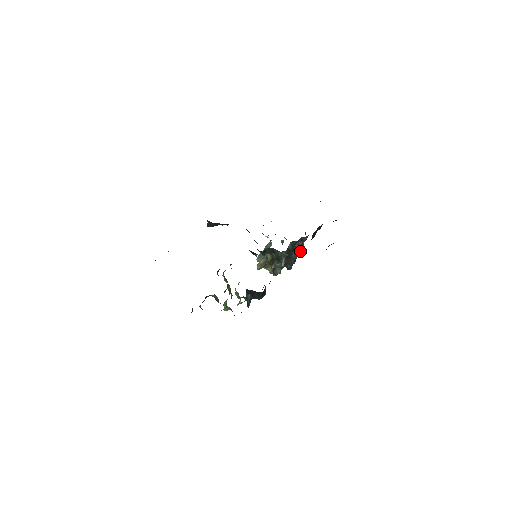
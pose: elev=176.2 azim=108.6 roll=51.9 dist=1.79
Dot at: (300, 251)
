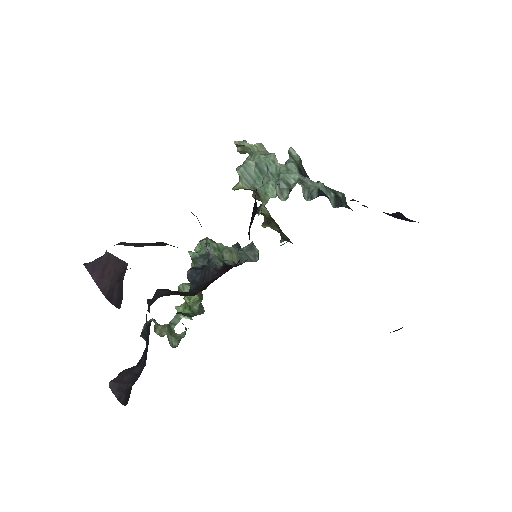
Dot at: occluded
